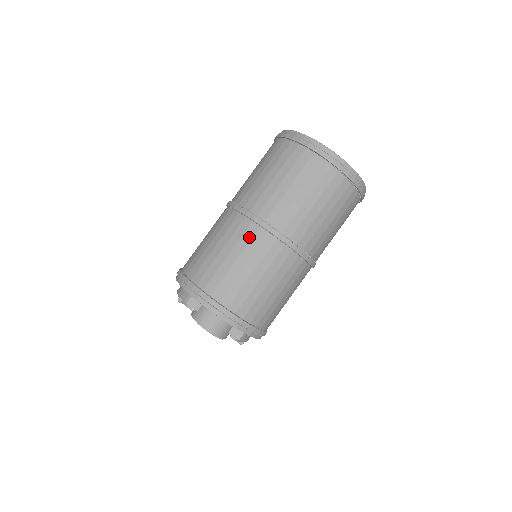
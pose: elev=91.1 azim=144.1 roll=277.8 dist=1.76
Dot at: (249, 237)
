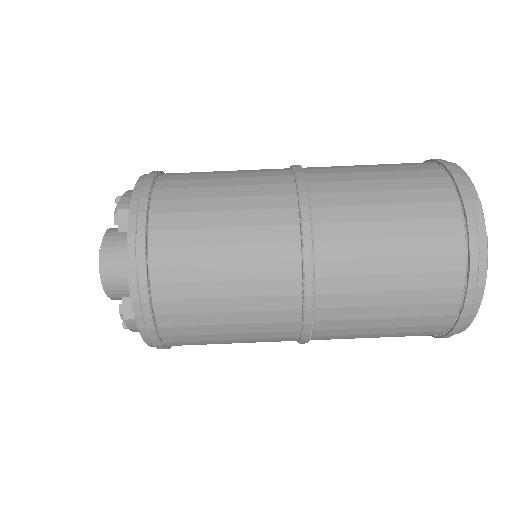
Dot at: (273, 219)
